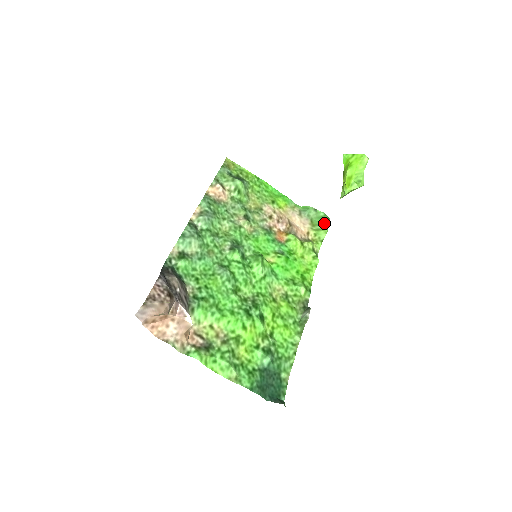
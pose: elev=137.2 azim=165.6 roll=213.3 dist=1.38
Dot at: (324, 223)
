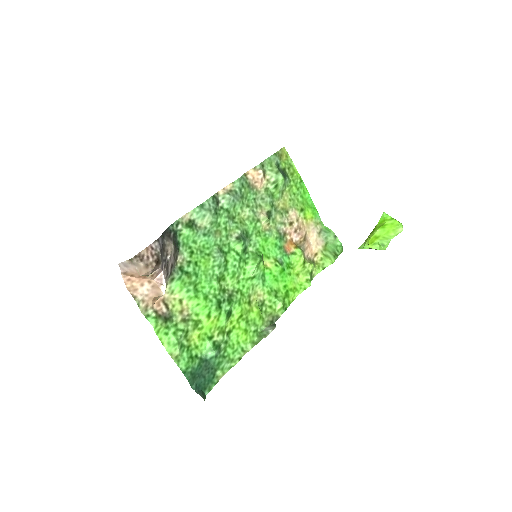
Dot at: (335, 253)
